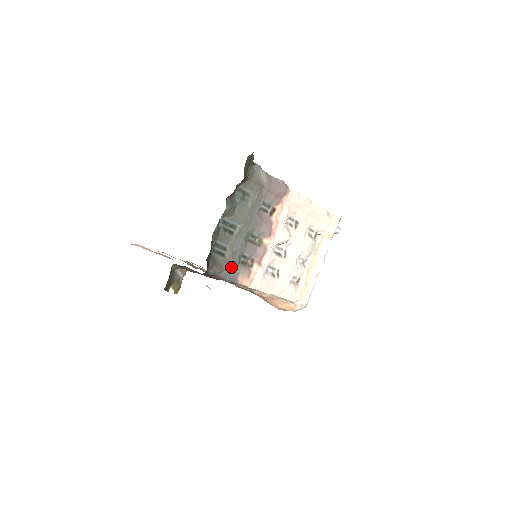
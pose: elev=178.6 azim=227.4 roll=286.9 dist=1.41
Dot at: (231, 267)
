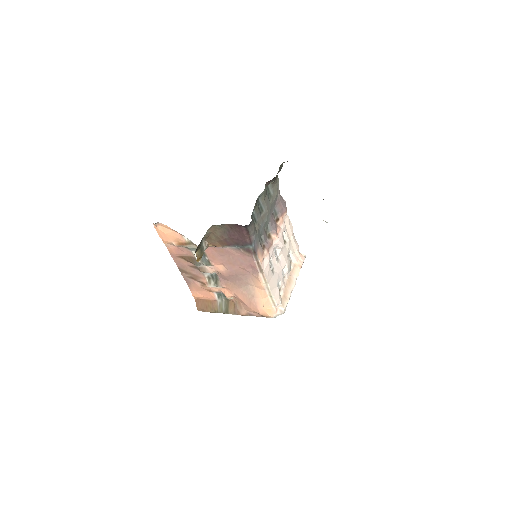
Dot at: (257, 237)
